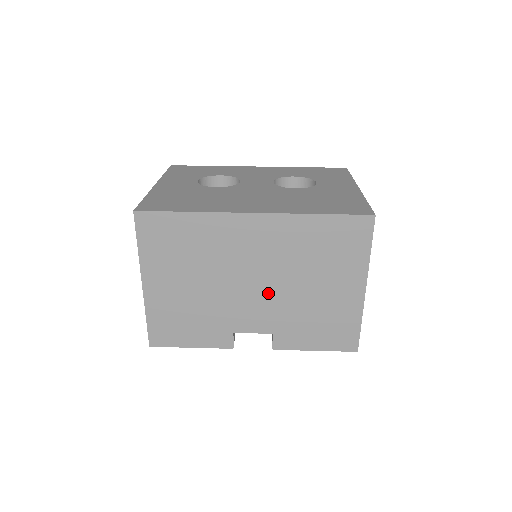
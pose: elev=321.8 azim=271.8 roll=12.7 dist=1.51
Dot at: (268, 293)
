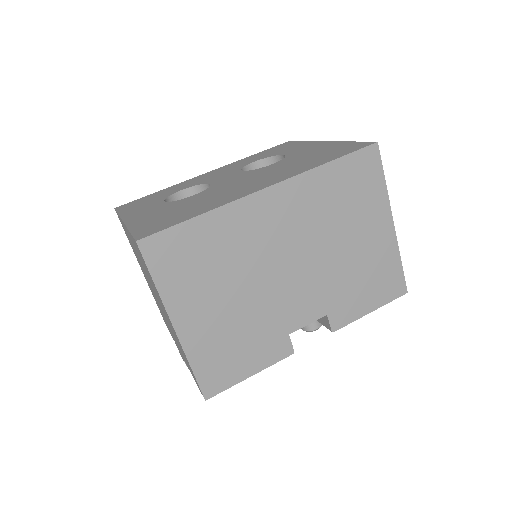
Dot at: (308, 271)
